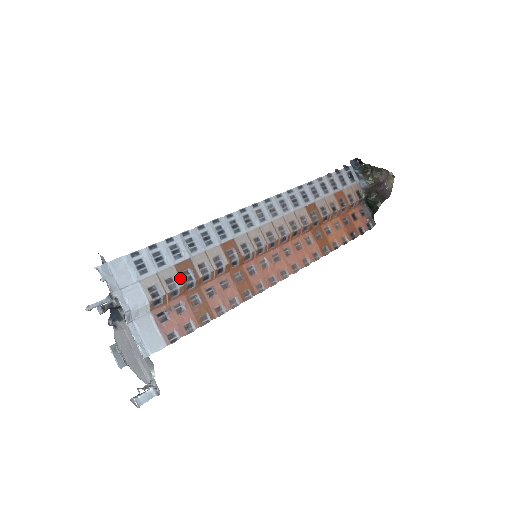
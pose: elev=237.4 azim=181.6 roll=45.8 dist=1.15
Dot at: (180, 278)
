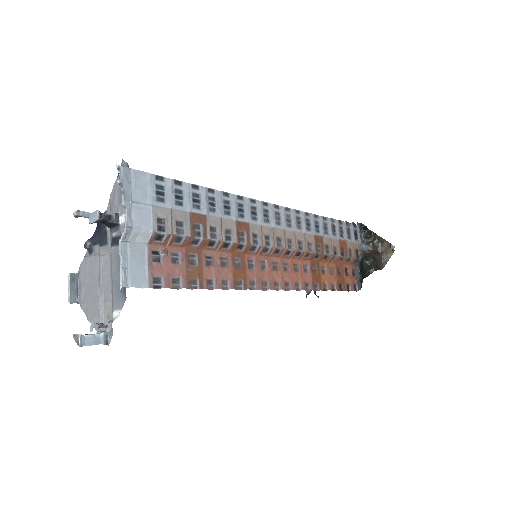
Dot at: (190, 228)
